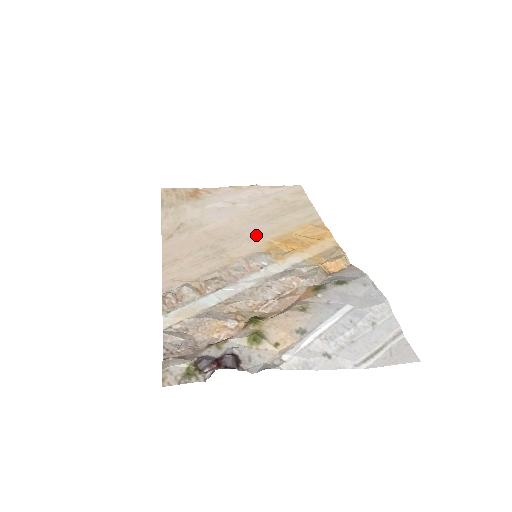
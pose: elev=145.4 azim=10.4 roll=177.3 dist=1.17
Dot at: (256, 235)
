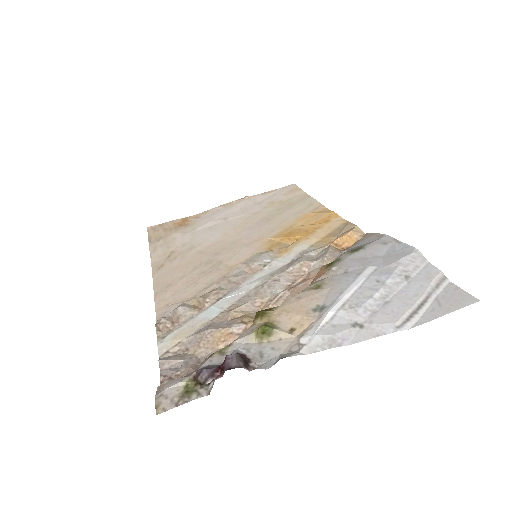
Dot at: (254, 239)
